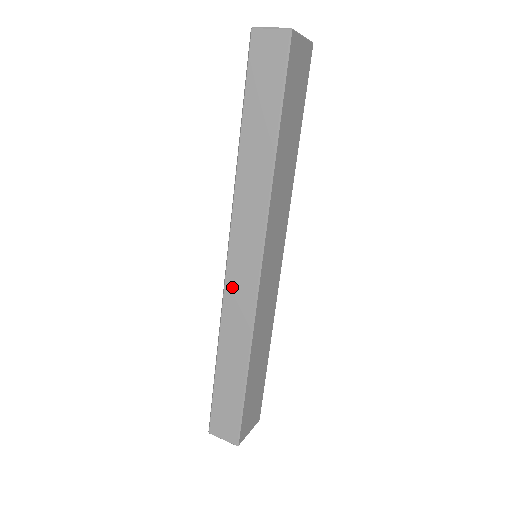
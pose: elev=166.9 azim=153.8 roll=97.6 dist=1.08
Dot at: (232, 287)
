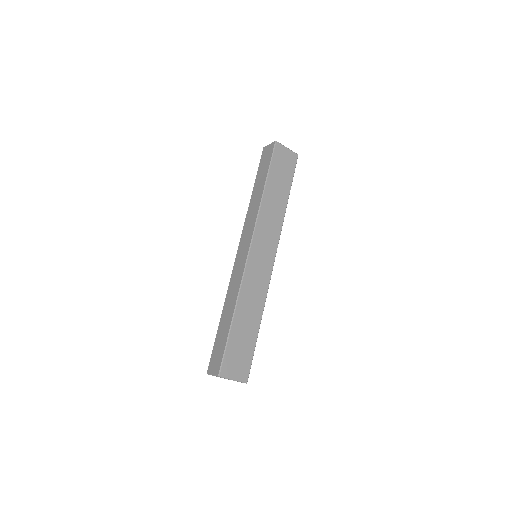
Dot at: (236, 267)
